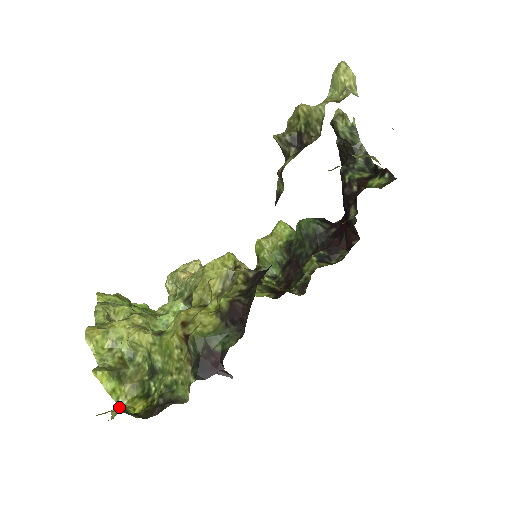
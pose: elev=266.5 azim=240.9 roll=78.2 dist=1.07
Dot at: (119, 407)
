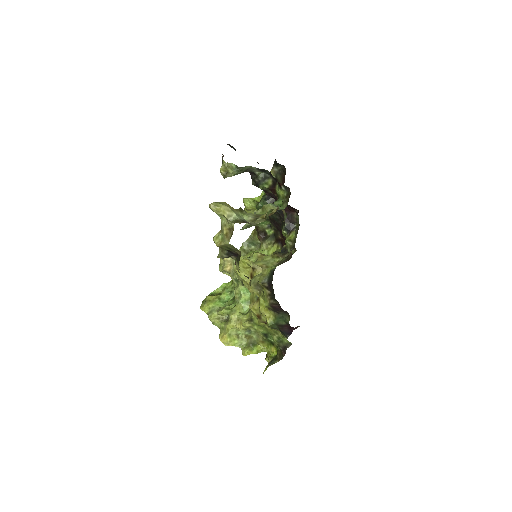
Dot at: occluded
